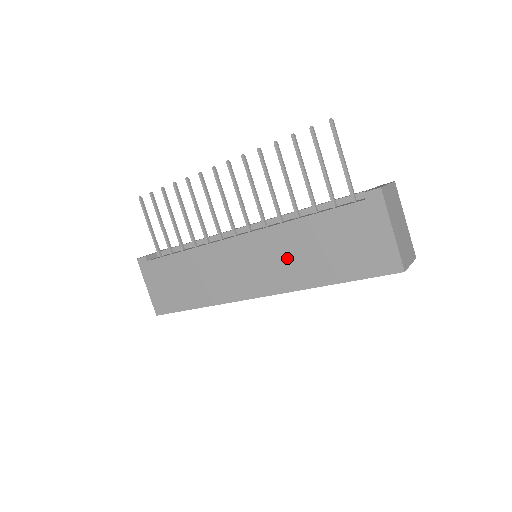
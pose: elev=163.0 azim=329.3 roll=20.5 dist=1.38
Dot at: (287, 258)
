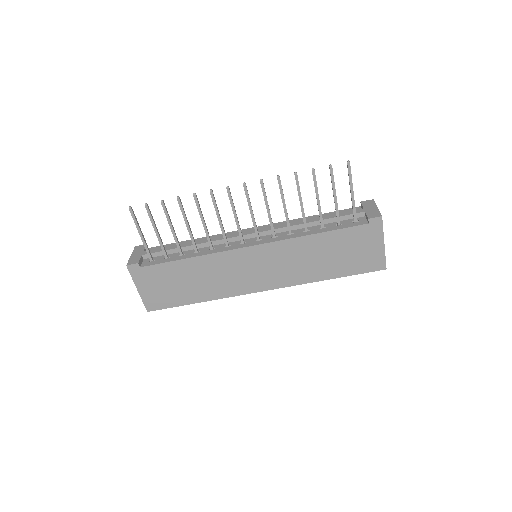
Dot at: (296, 262)
